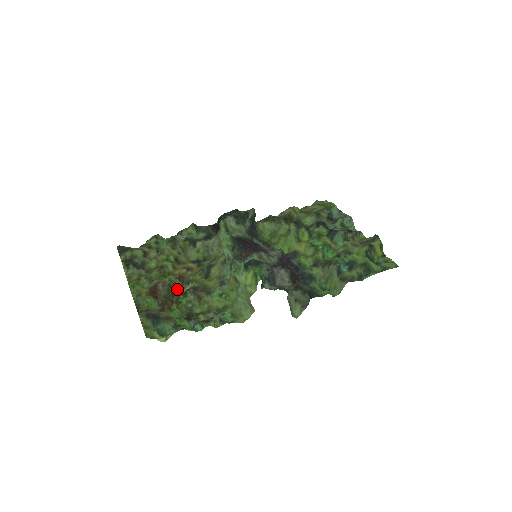
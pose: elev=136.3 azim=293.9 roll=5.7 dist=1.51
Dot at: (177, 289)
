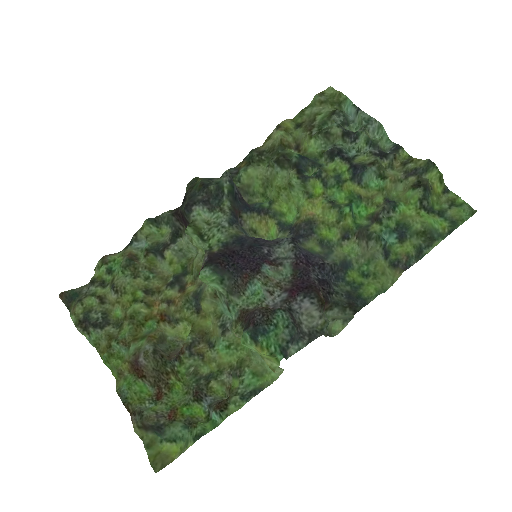
Dot at: (165, 335)
